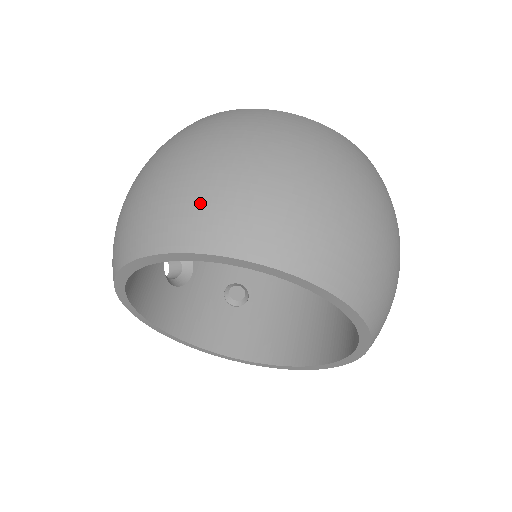
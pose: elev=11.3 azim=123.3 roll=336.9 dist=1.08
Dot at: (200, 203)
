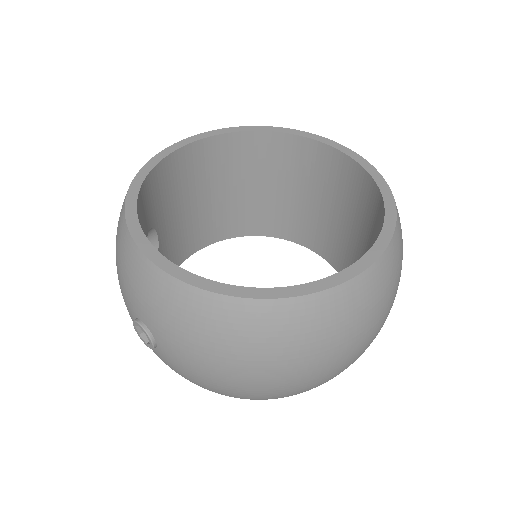
Dot at: occluded
